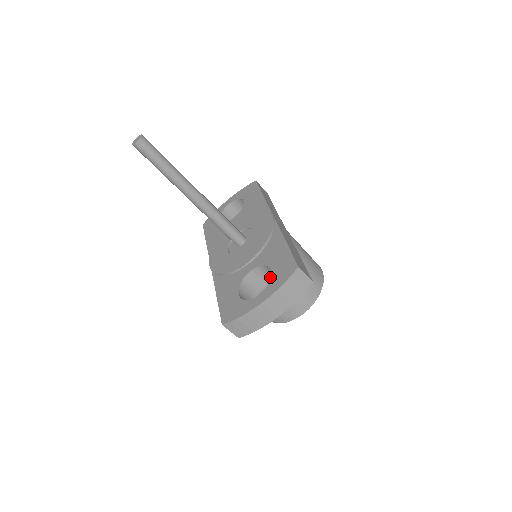
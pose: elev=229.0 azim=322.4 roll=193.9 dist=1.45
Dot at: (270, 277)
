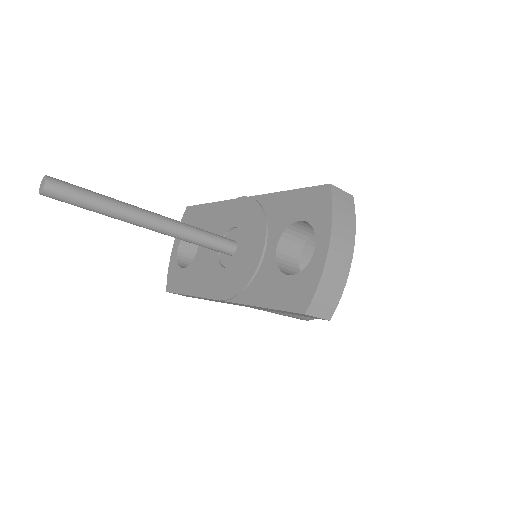
Dot at: (299, 242)
